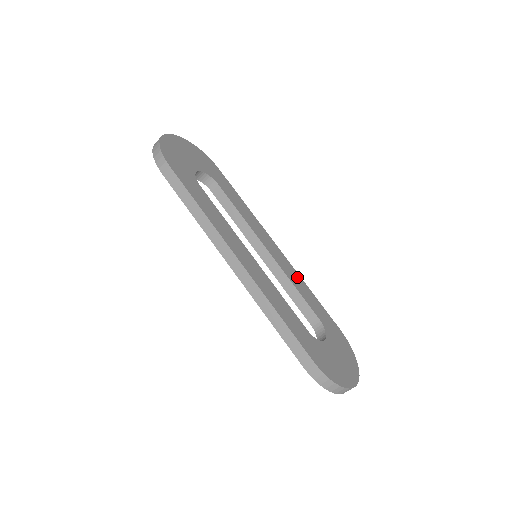
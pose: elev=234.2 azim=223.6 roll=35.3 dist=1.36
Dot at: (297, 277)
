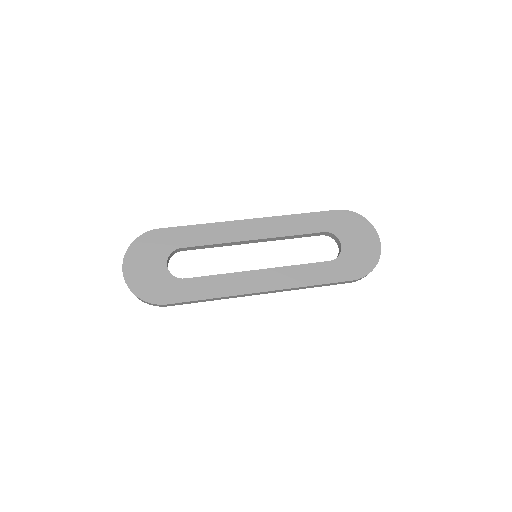
Dot at: (283, 221)
